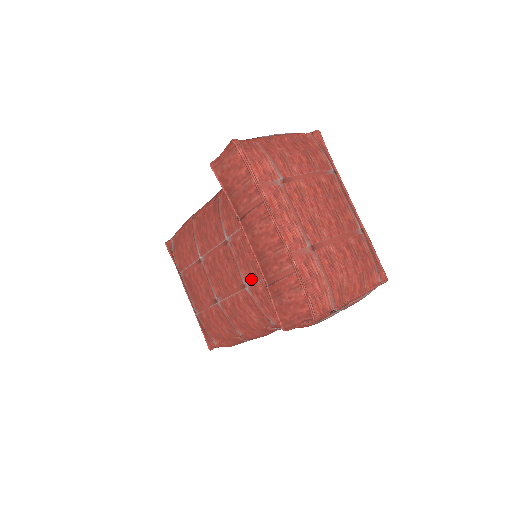
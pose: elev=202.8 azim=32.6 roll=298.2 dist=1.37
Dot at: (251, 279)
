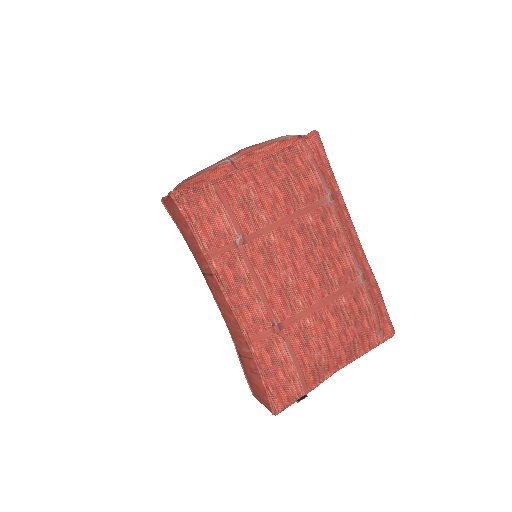
Dot at: occluded
